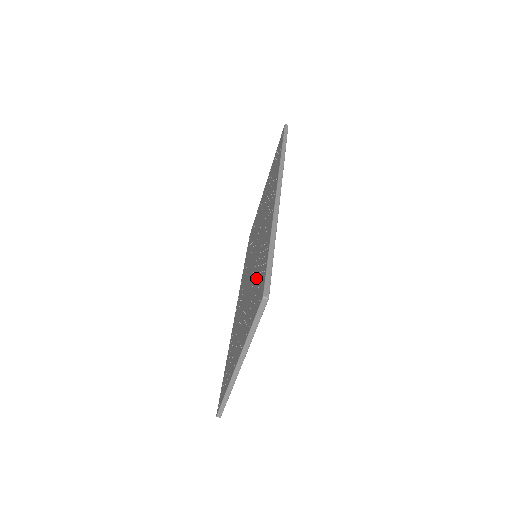
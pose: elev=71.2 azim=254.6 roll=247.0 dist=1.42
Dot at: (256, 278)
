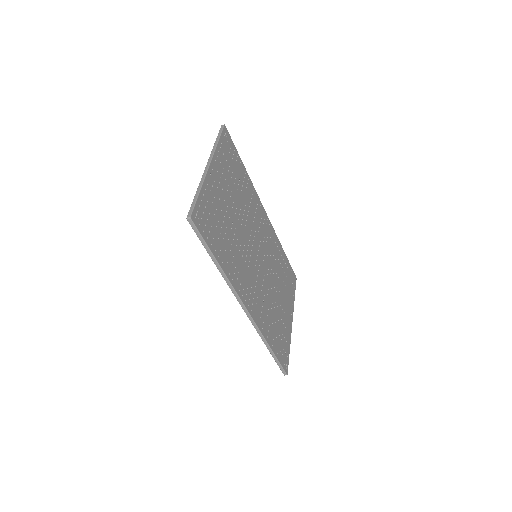
Dot at: occluded
